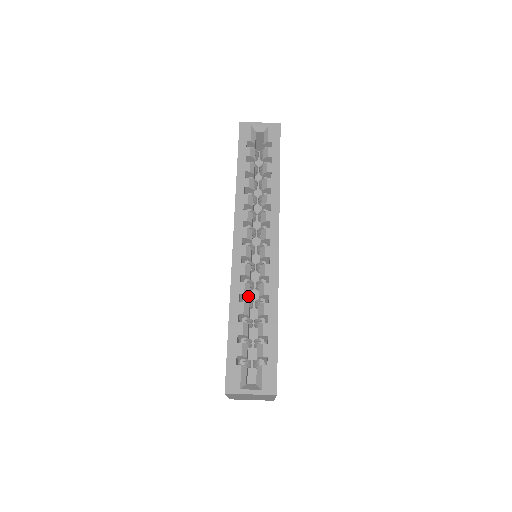
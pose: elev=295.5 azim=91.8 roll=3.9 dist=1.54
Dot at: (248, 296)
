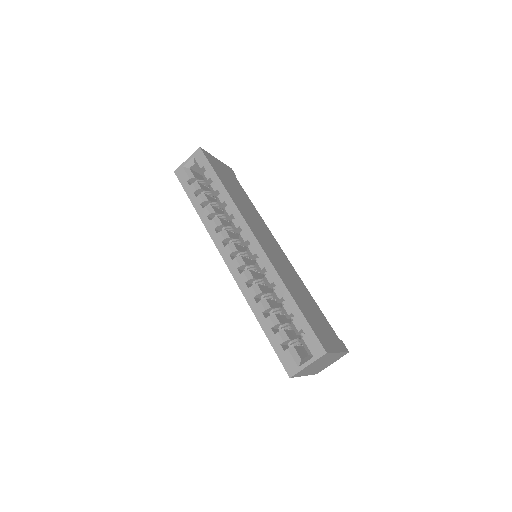
Dot at: (262, 293)
